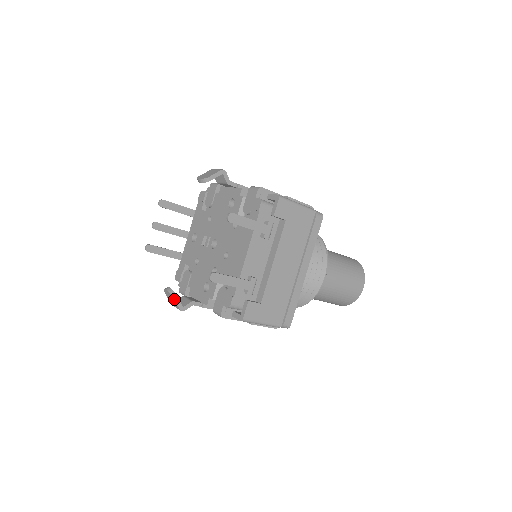
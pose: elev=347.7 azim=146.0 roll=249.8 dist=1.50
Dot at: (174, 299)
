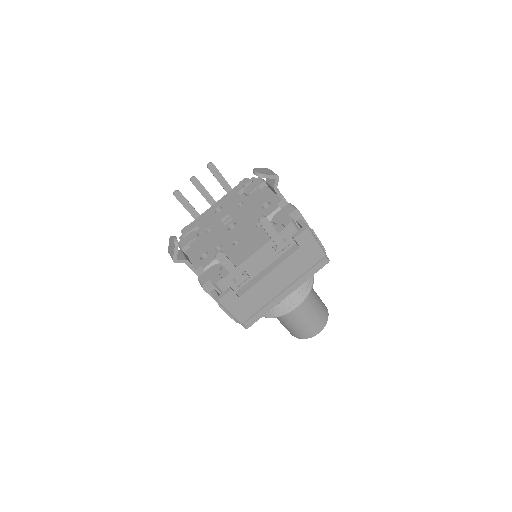
Dot at: (174, 249)
